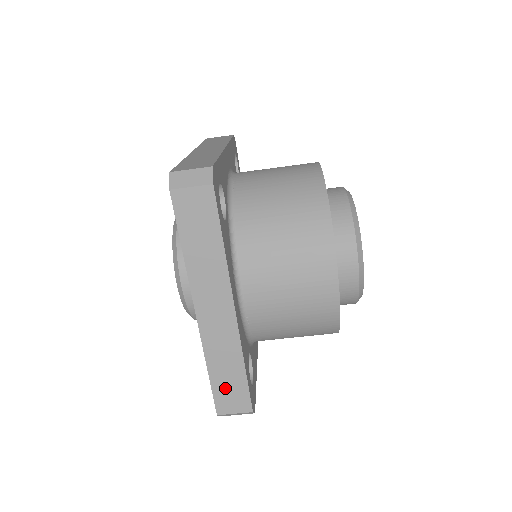
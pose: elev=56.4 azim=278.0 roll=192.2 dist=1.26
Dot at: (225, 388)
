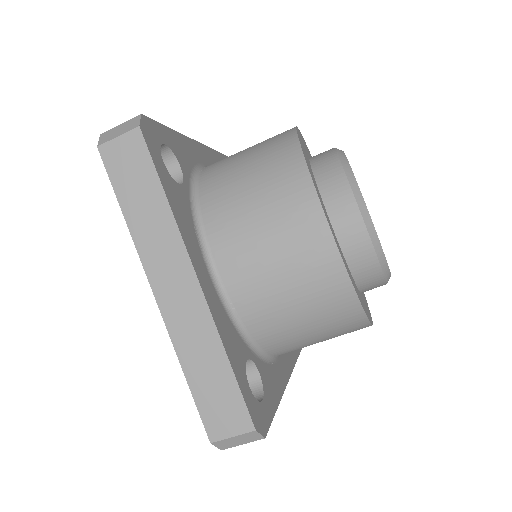
Dot at: (211, 397)
